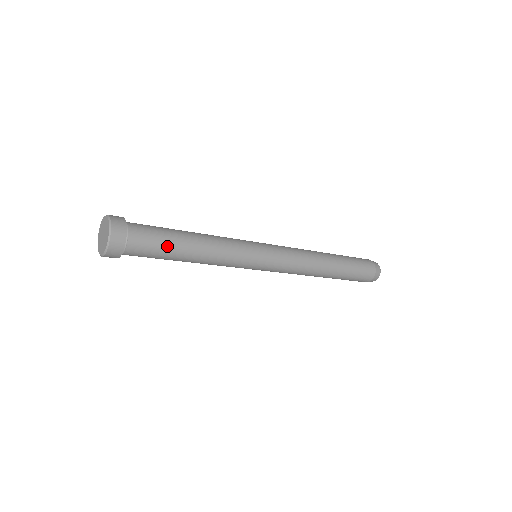
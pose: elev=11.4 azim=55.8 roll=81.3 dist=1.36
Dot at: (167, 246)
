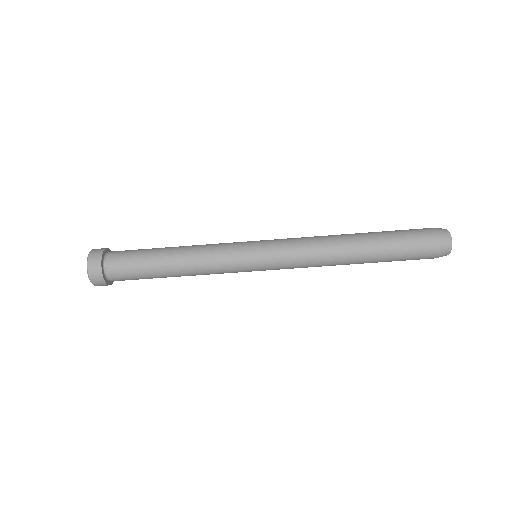
Dot at: (143, 256)
